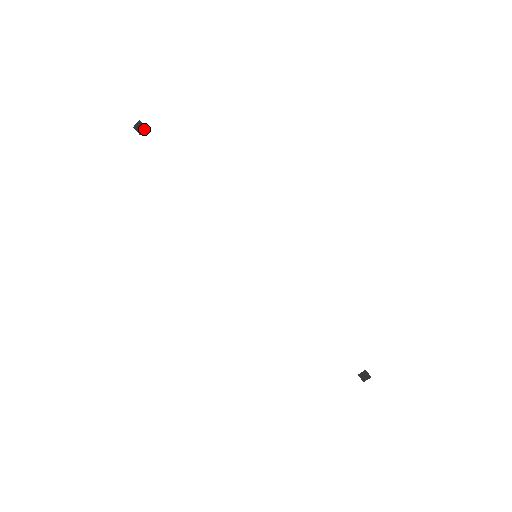
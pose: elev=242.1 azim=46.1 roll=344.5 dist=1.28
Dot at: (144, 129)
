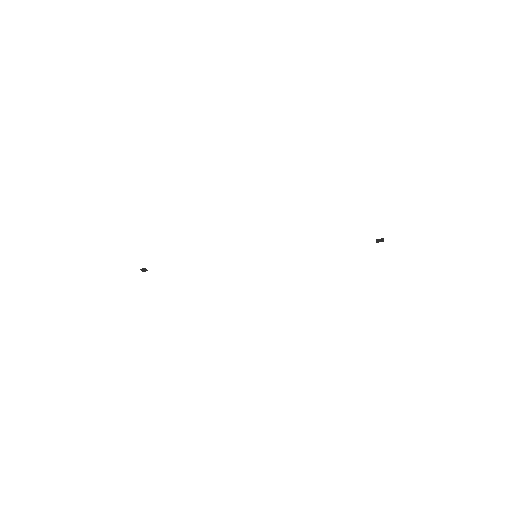
Dot at: (146, 269)
